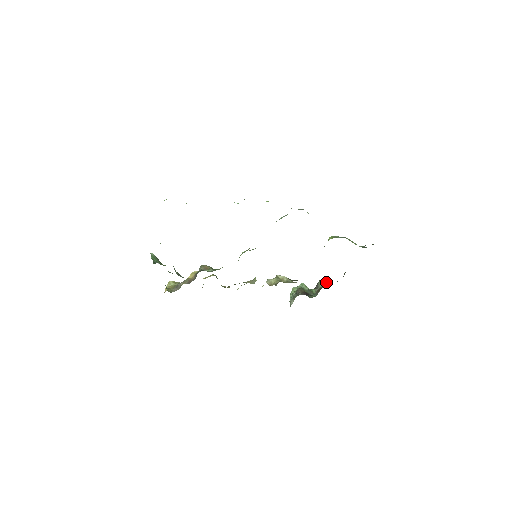
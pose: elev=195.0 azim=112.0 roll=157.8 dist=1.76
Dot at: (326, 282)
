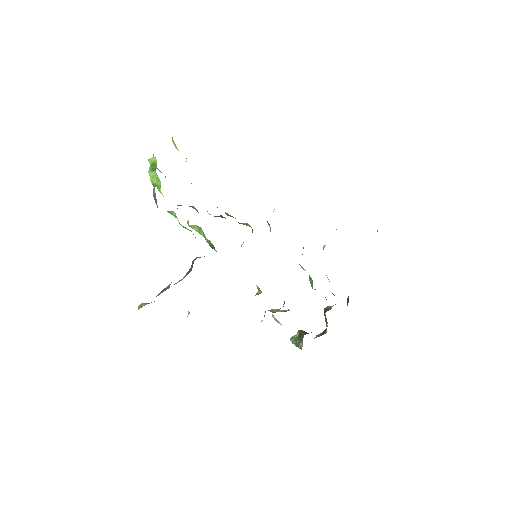
Dot at: occluded
